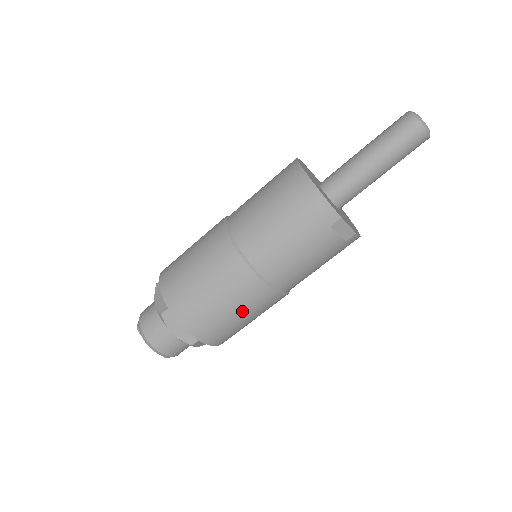
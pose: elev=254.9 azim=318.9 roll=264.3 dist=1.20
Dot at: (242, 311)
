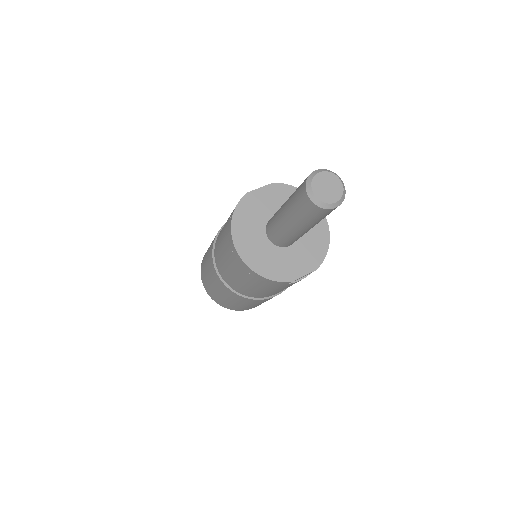
Dot at: occluded
